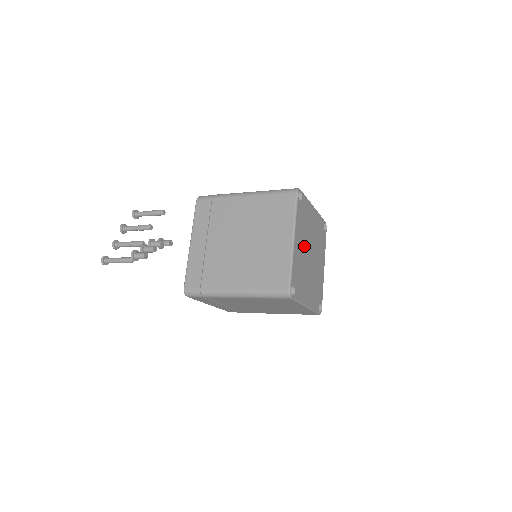
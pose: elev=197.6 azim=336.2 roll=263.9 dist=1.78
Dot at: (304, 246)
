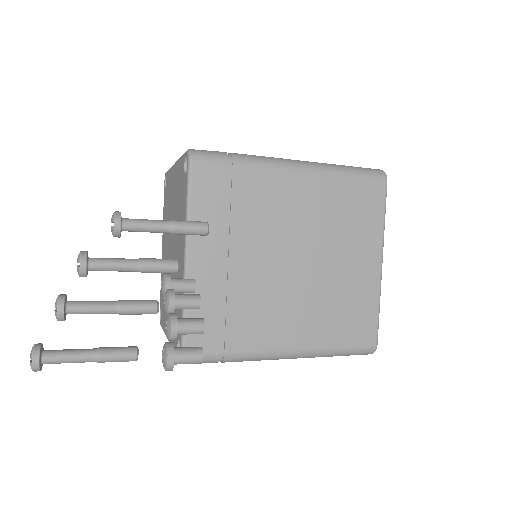
Dot at: occluded
